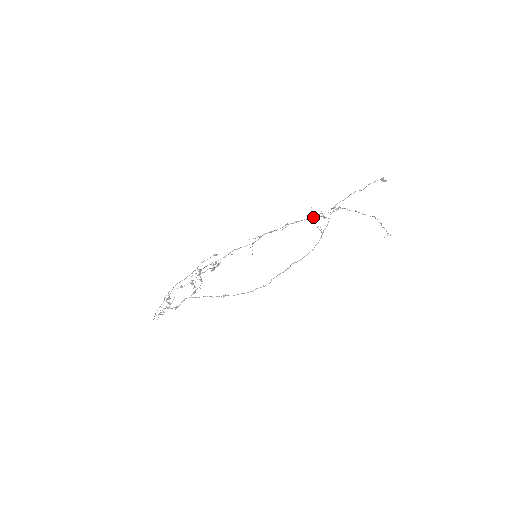
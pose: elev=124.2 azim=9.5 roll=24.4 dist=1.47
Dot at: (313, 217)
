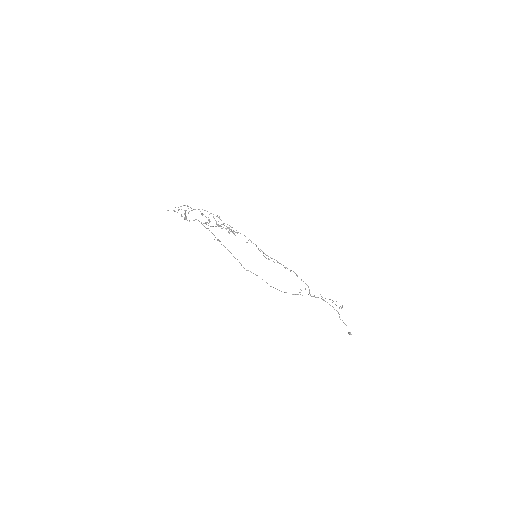
Dot at: (306, 284)
